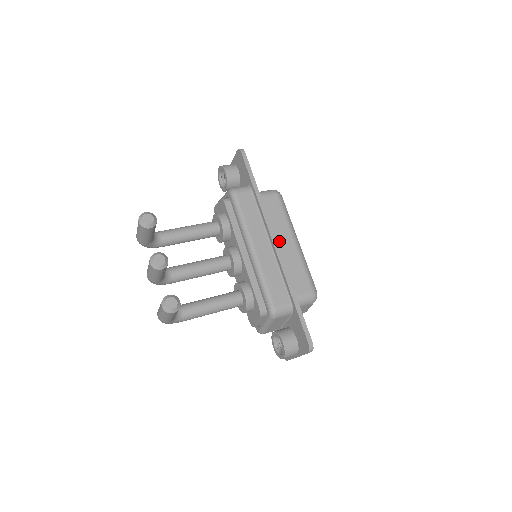
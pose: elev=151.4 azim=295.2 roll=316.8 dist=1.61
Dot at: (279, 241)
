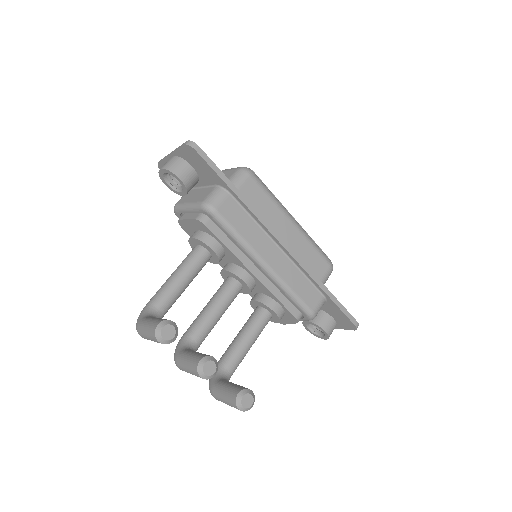
Dot at: (280, 233)
